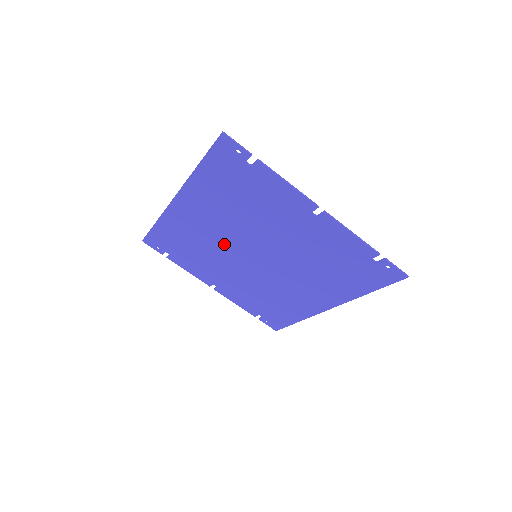
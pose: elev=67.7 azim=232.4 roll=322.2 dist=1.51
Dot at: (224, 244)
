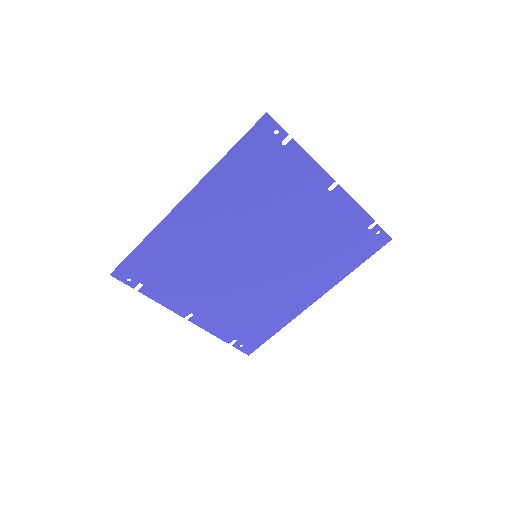
Dot at: (224, 250)
